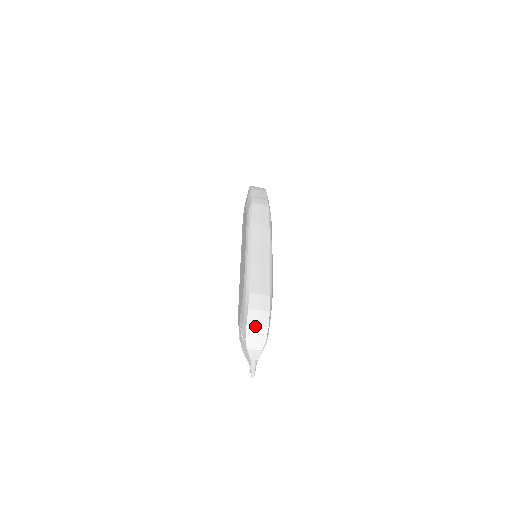
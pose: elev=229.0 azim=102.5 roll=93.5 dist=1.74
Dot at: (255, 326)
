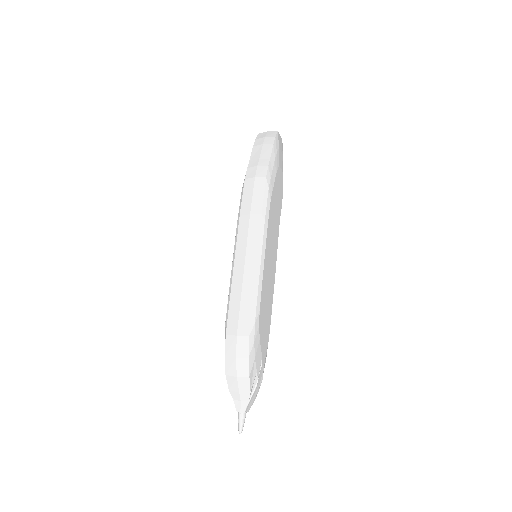
Dot at: (234, 377)
